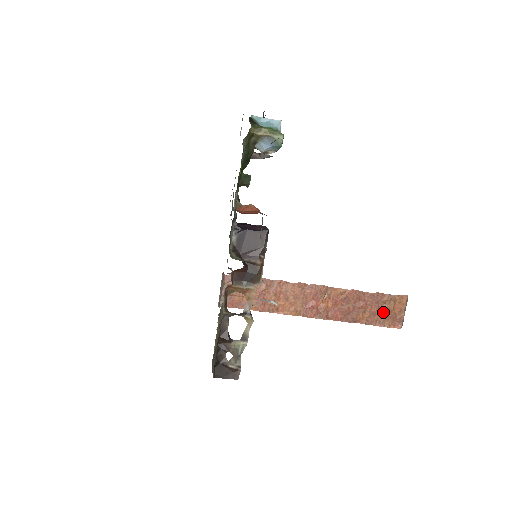
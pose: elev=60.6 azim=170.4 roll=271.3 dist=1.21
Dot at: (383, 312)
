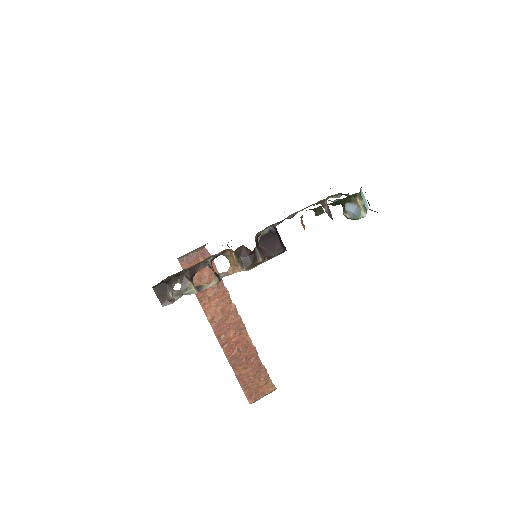
Dot at: (253, 382)
